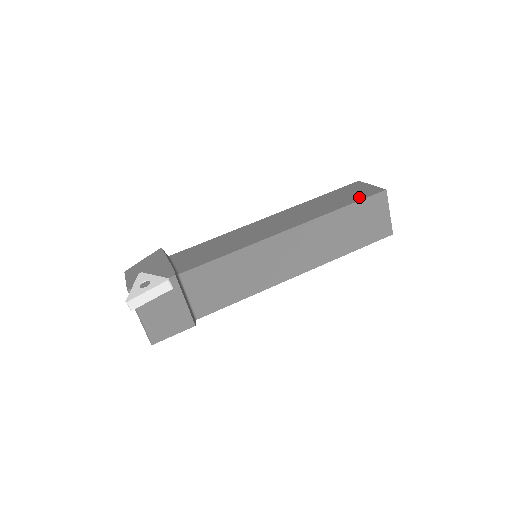
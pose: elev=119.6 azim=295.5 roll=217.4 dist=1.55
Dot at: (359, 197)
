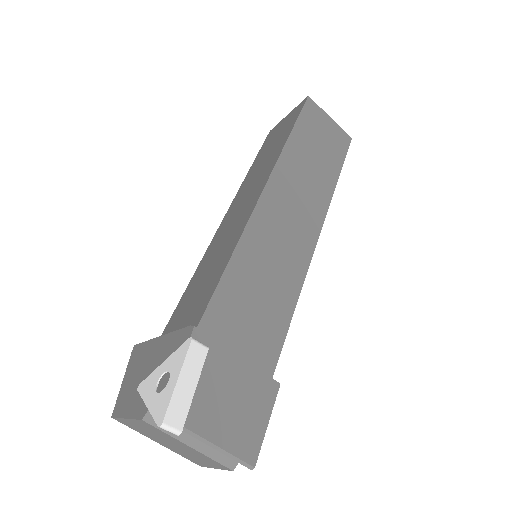
Dot at: (293, 120)
